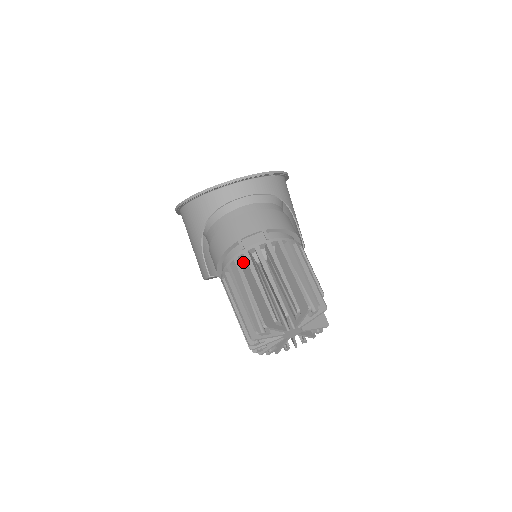
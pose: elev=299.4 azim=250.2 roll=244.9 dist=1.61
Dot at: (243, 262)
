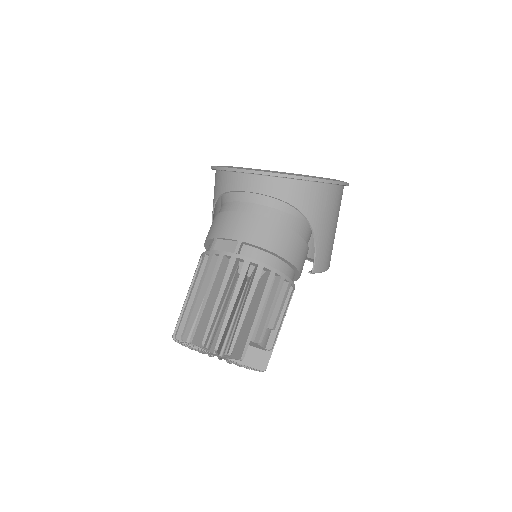
Dot at: occluded
